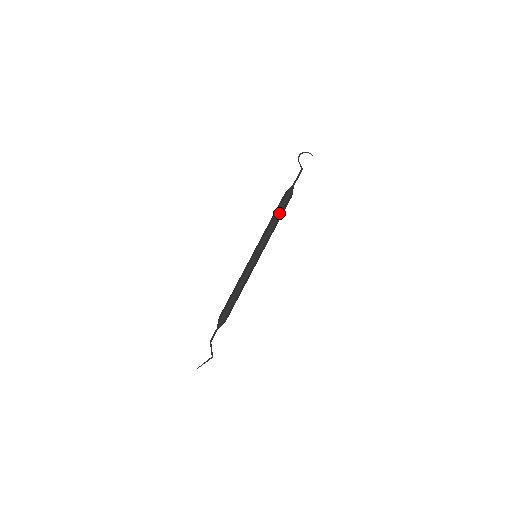
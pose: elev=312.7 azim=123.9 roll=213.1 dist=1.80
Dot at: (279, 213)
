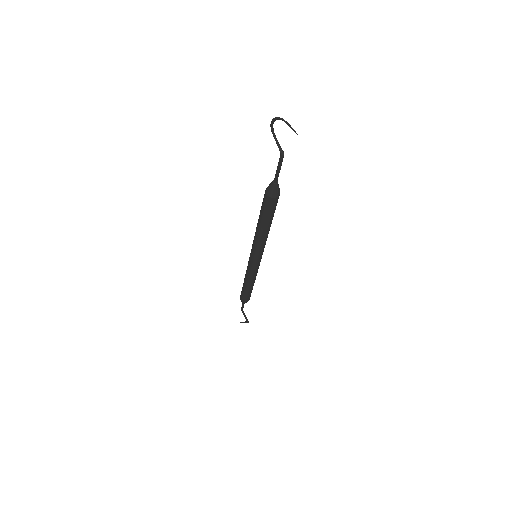
Dot at: (264, 221)
